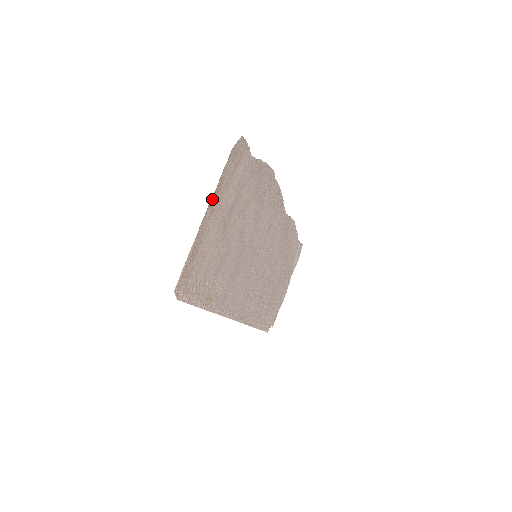
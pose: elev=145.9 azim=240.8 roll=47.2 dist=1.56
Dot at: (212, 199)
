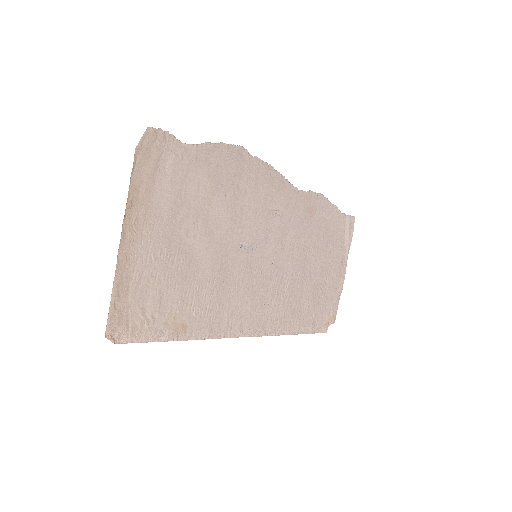
Dot at: (126, 218)
